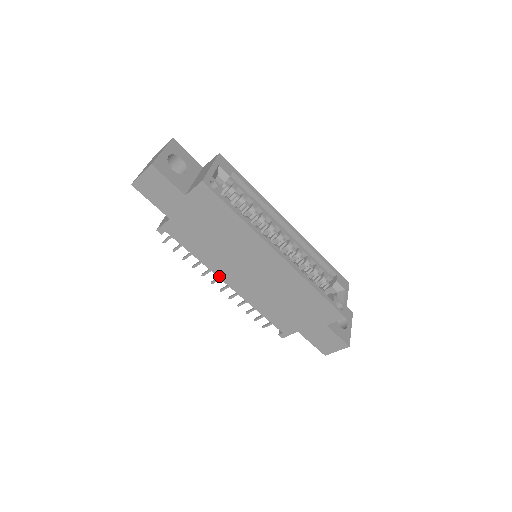
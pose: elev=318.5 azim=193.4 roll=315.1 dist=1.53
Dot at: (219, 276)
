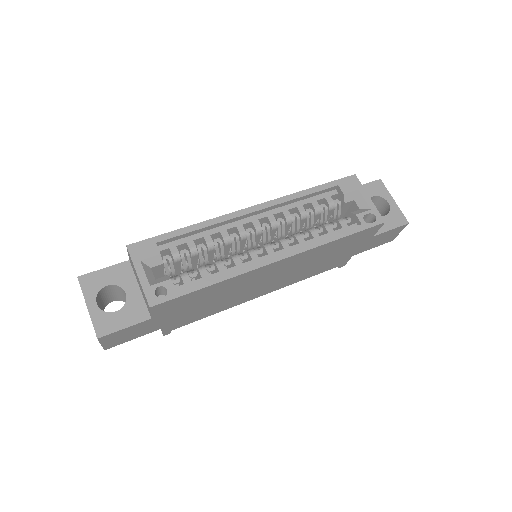
Dot at: occluded
